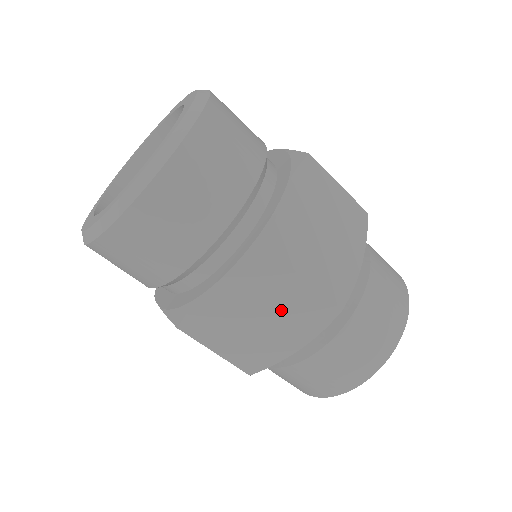
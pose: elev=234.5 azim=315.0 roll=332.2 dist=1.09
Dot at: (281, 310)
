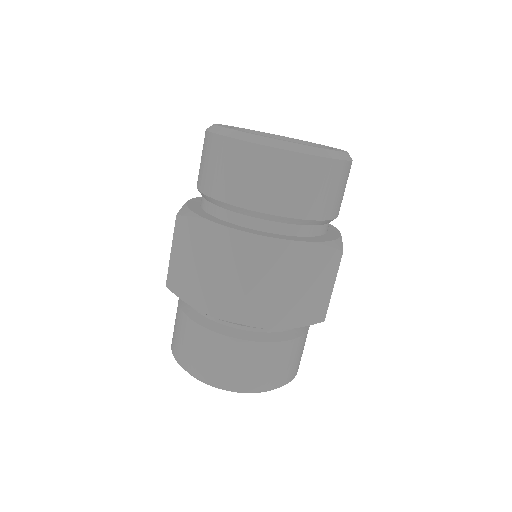
Dot at: (306, 292)
